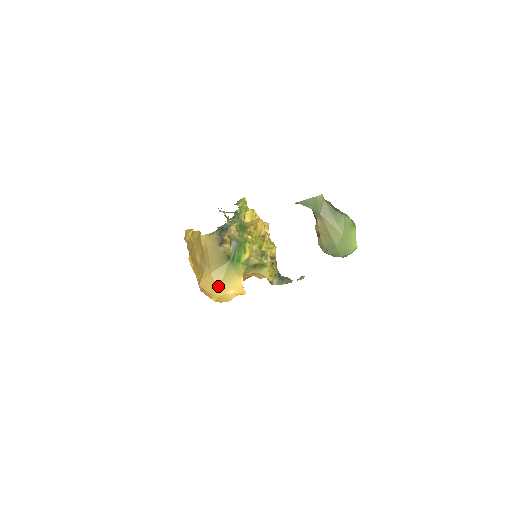
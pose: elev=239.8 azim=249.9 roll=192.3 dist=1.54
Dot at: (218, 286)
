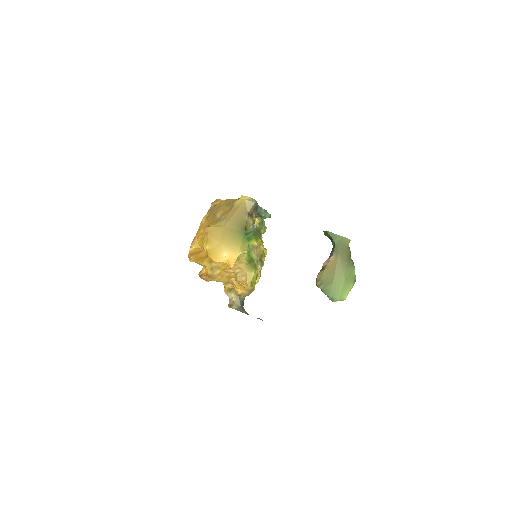
Dot at: (221, 240)
